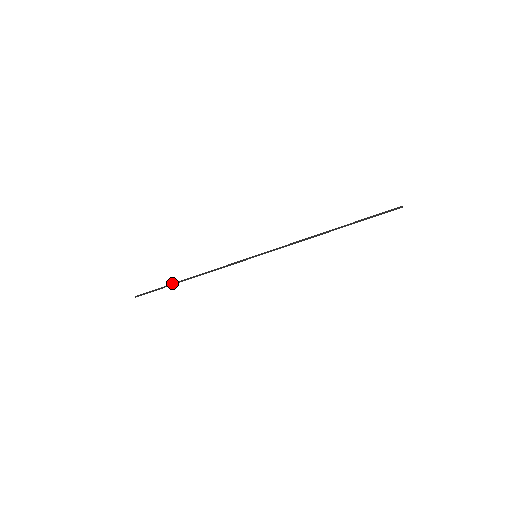
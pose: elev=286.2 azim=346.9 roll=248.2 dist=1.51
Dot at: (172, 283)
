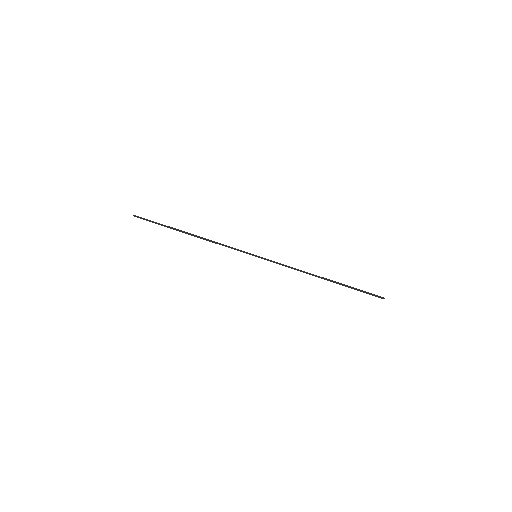
Dot at: occluded
